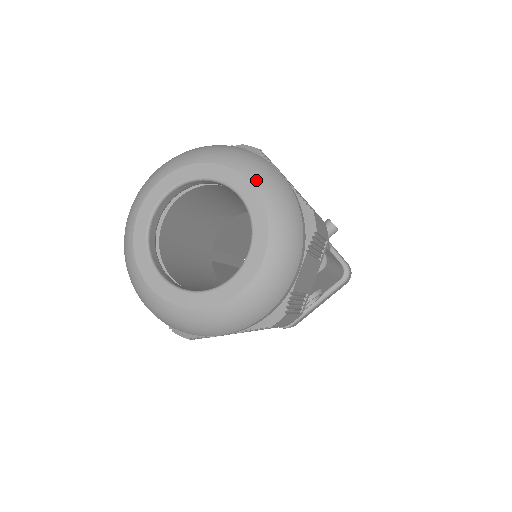
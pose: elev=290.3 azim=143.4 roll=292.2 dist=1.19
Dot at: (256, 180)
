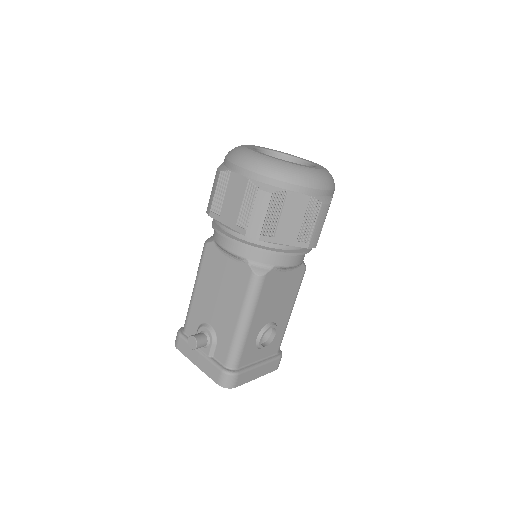
Dot at: occluded
